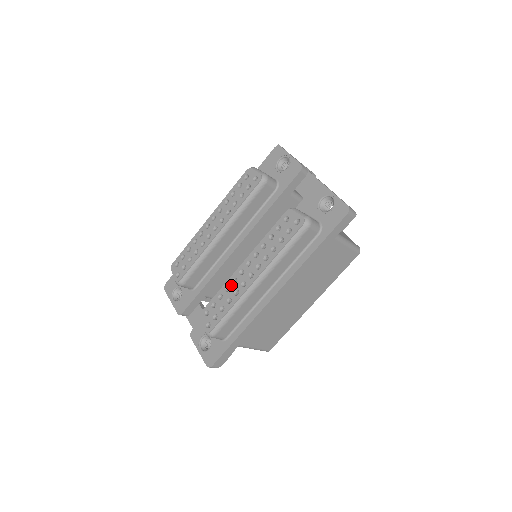
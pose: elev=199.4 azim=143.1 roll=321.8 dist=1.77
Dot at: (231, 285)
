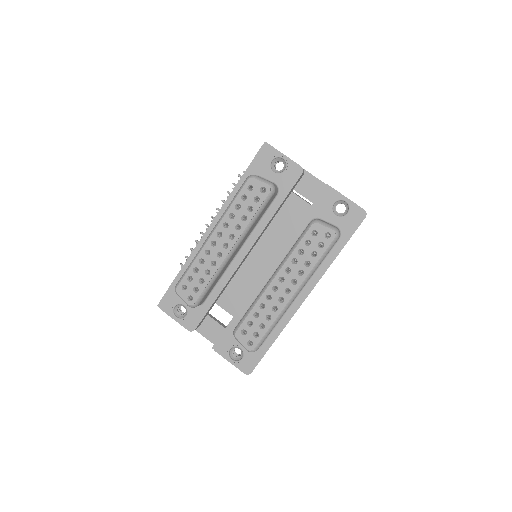
Dot at: (266, 302)
